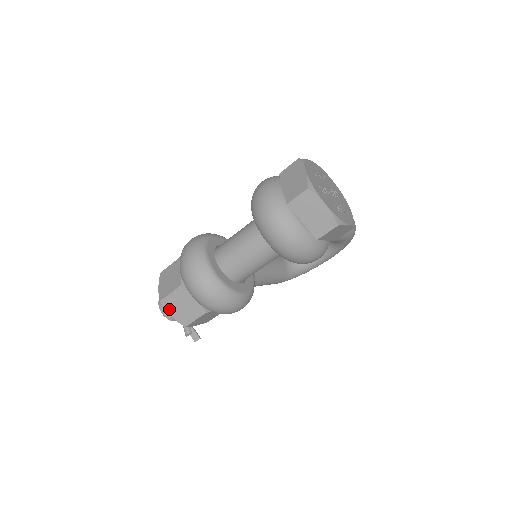
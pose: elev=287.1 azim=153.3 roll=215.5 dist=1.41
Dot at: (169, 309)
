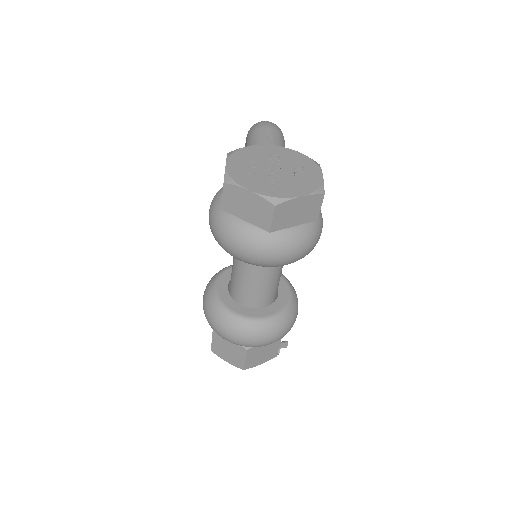
Dot at: (254, 365)
